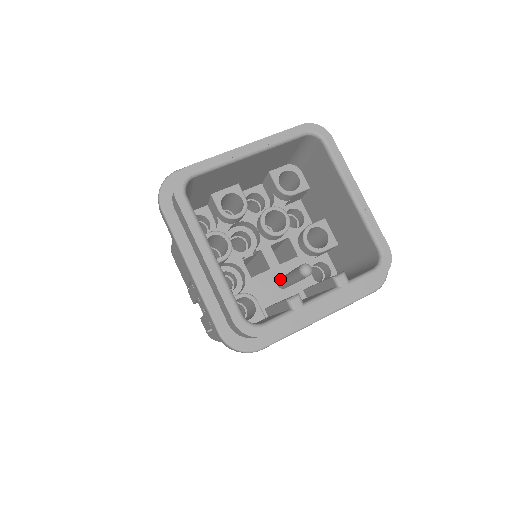
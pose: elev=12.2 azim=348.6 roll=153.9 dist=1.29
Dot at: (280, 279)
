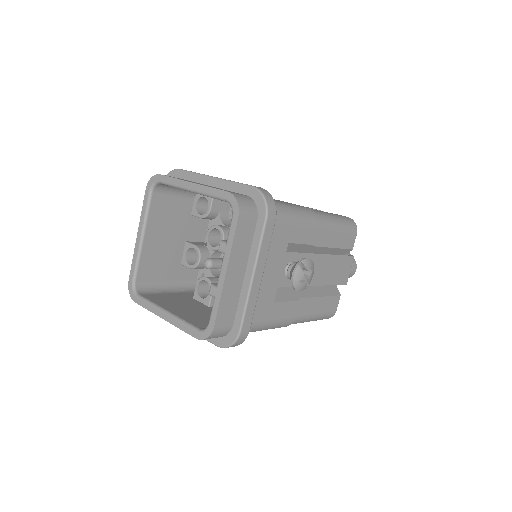
Dot at: occluded
